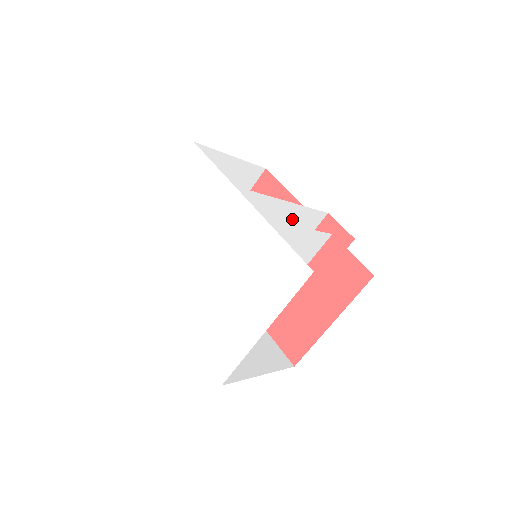
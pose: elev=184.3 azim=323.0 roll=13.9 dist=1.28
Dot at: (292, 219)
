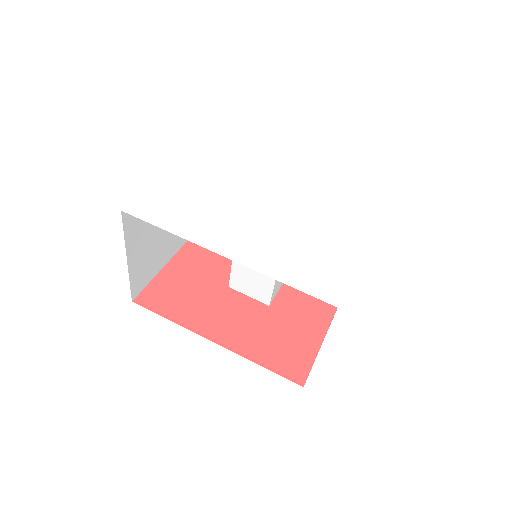
Dot at: occluded
